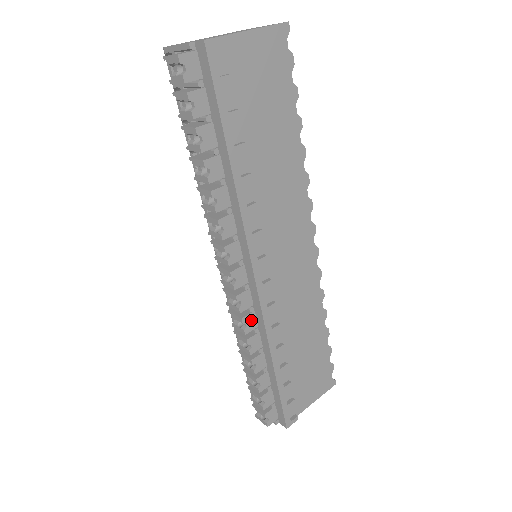
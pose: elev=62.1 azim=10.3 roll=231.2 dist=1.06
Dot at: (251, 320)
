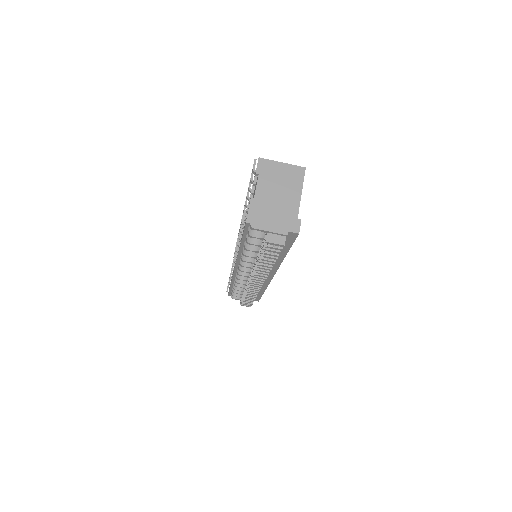
Dot at: occluded
